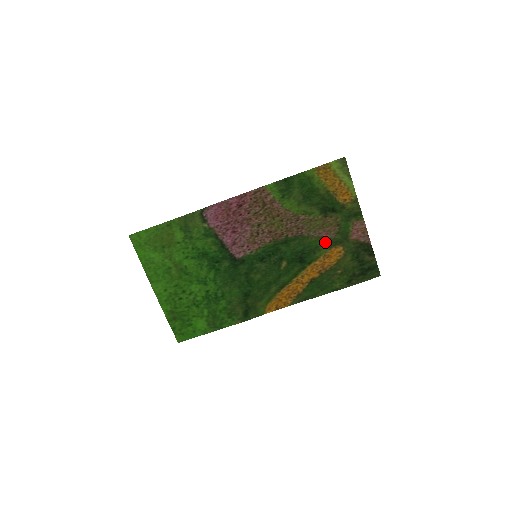
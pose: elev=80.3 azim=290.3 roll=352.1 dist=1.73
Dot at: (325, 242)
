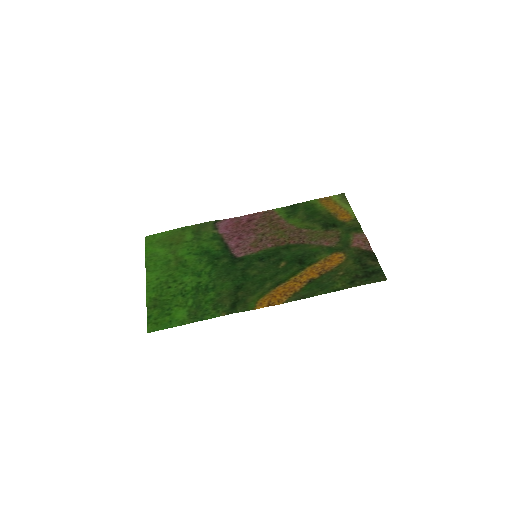
Dot at: (326, 249)
